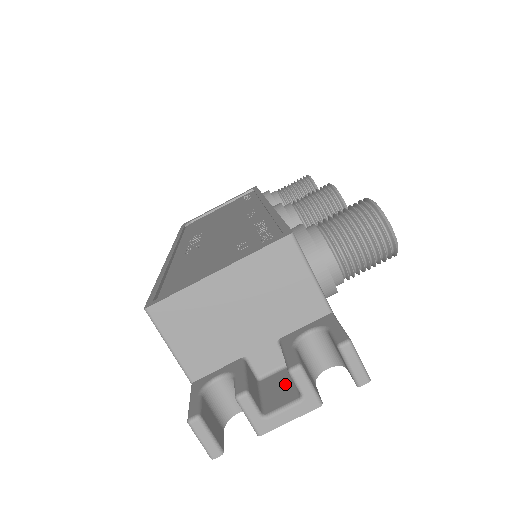
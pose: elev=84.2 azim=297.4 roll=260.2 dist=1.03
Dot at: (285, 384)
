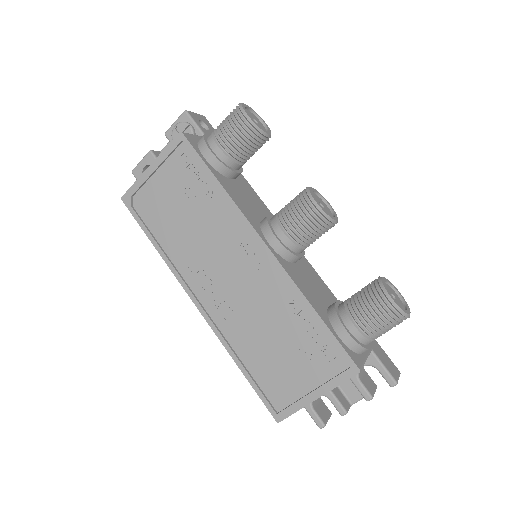
Dot at: occluded
